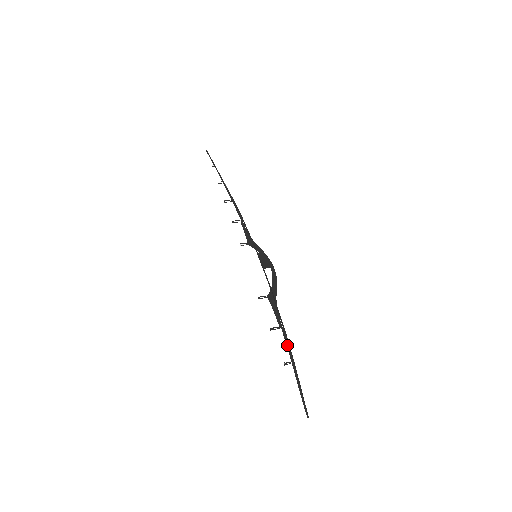
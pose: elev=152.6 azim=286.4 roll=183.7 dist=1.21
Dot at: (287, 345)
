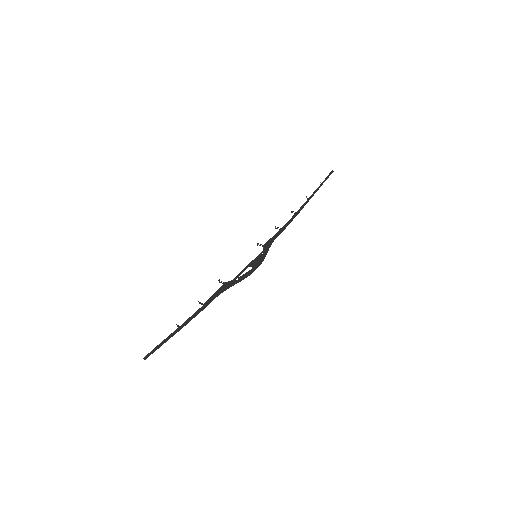
Dot at: (191, 316)
